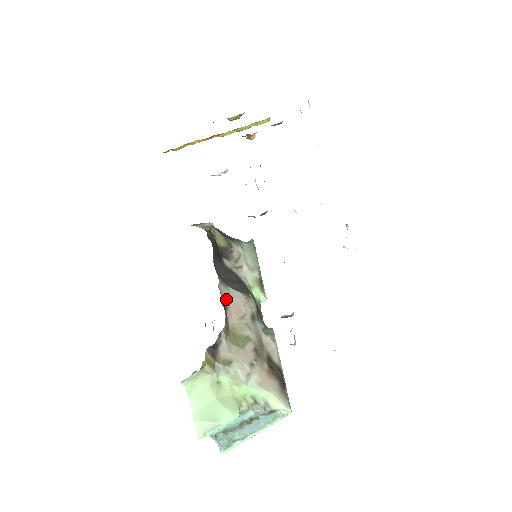
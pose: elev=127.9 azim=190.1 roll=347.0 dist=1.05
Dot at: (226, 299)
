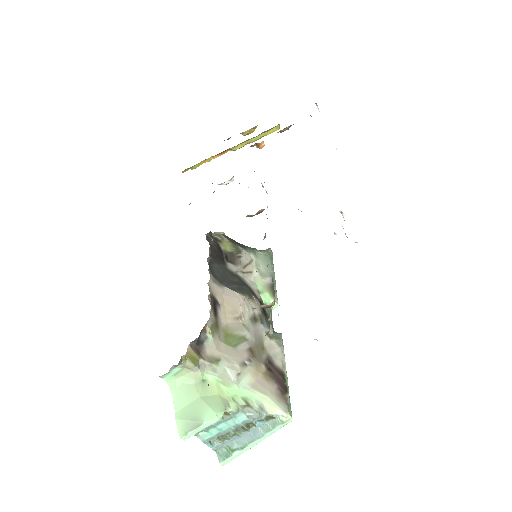
Dot at: (218, 297)
